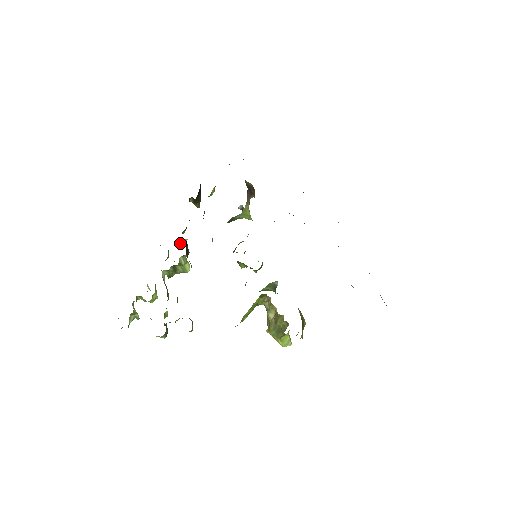
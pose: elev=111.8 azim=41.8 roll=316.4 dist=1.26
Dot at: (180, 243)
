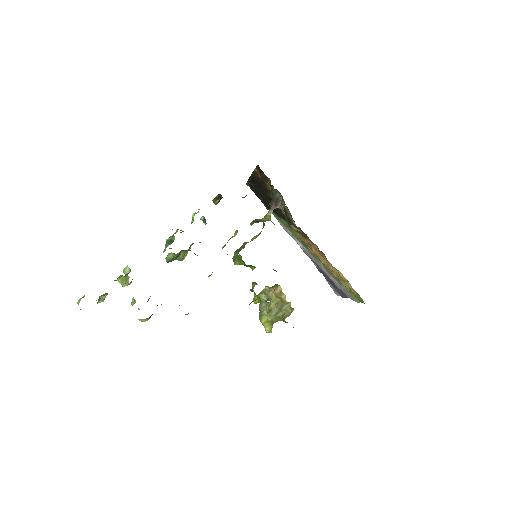
Dot at: occluded
